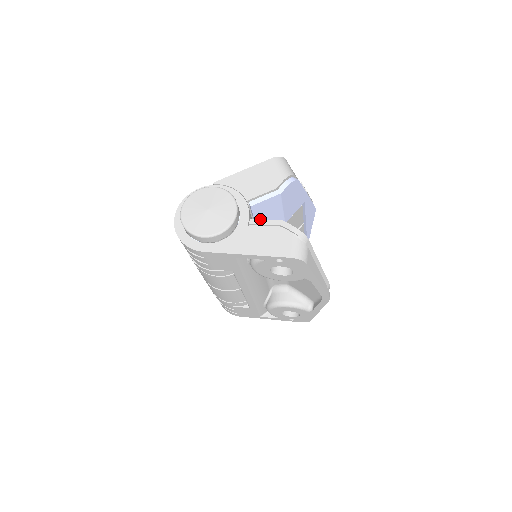
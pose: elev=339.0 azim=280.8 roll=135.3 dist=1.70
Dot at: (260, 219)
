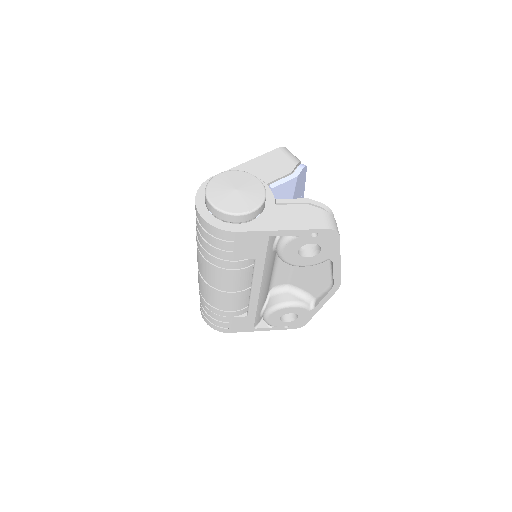
Dot at: occluded
